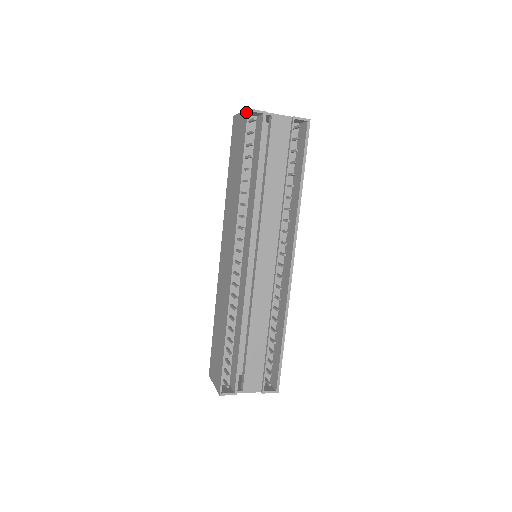
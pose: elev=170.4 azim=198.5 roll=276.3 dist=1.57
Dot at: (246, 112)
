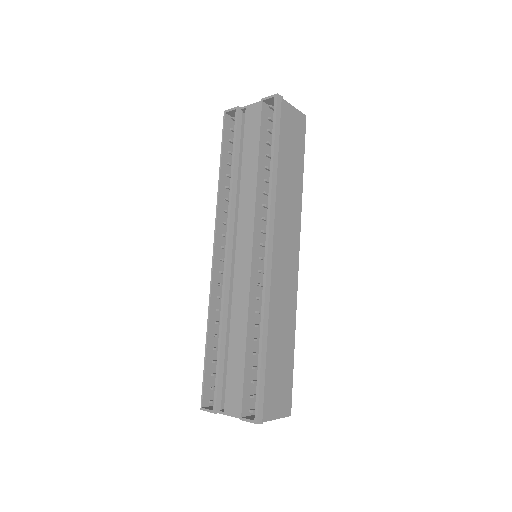
Dot at: (226, 115)
